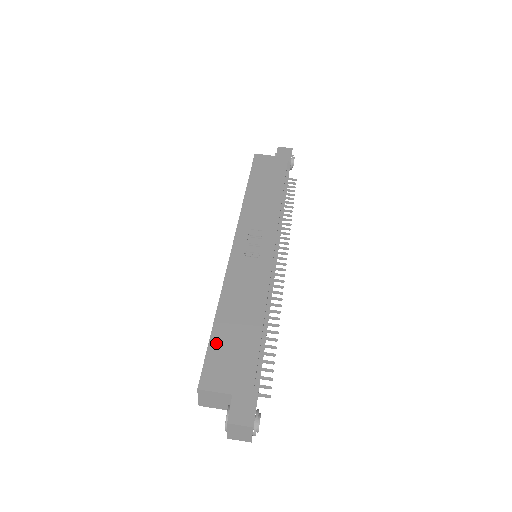
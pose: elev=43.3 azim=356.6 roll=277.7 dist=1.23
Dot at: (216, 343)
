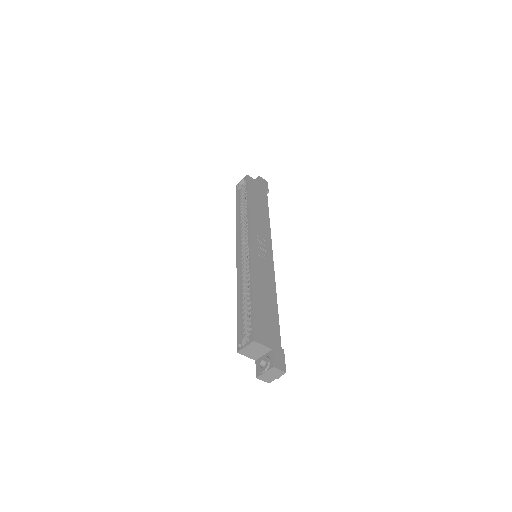
Dot at: (257, 312)
